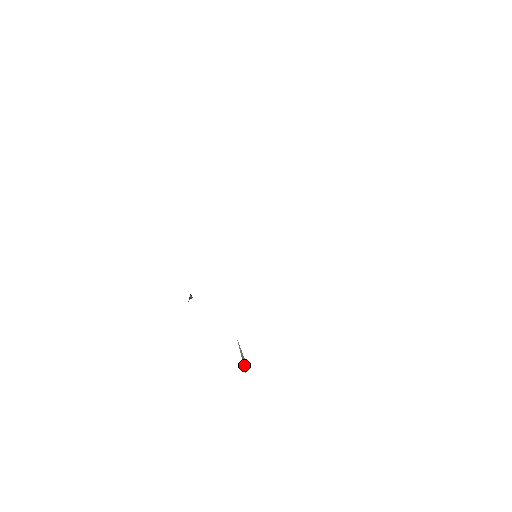
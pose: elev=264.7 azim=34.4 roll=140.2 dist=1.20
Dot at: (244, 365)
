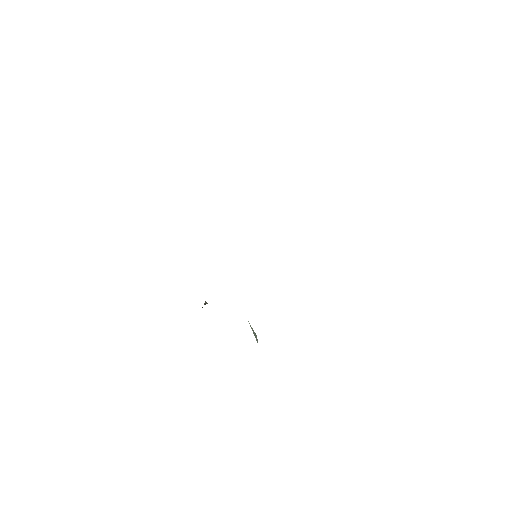
Dot at: (256, 339)
